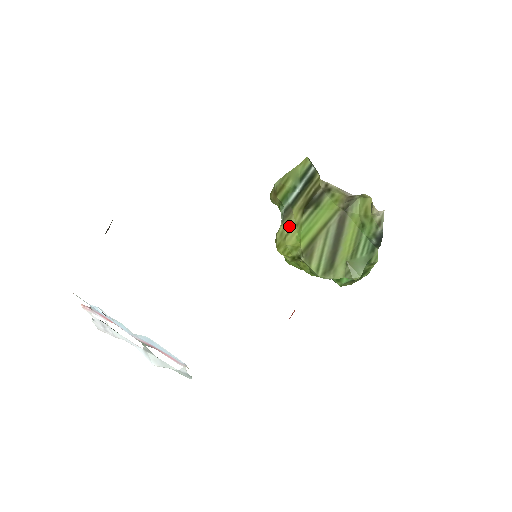
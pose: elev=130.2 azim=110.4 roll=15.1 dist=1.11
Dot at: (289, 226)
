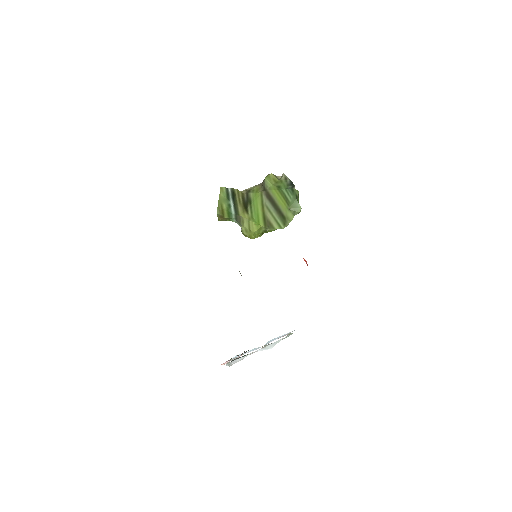
Dot at: (246, 224)
